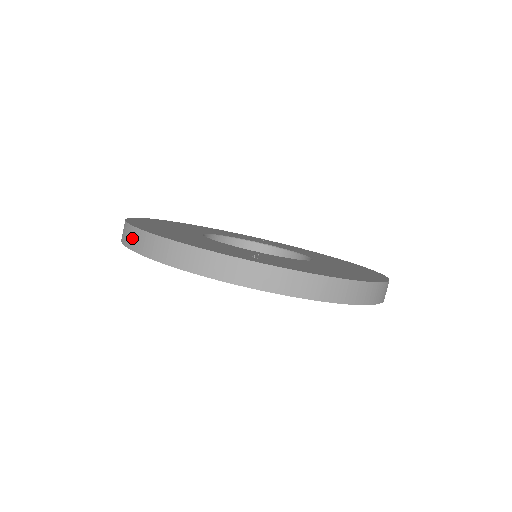
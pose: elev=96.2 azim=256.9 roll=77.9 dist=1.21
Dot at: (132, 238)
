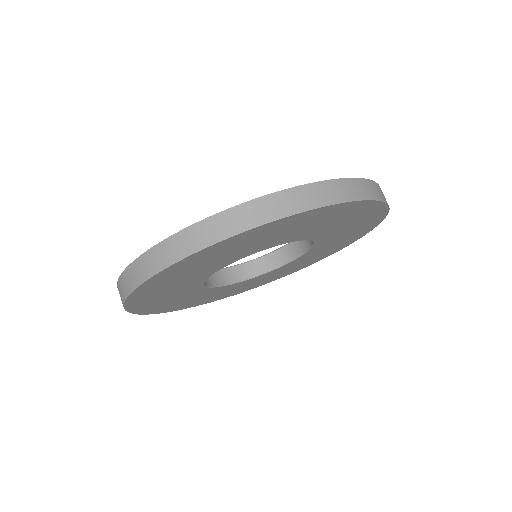
Dot at: occluded
